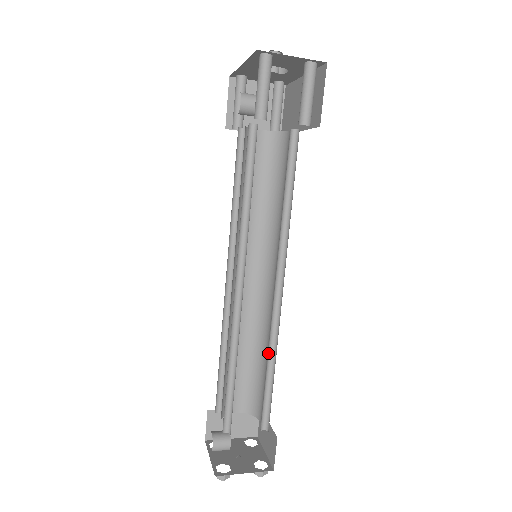
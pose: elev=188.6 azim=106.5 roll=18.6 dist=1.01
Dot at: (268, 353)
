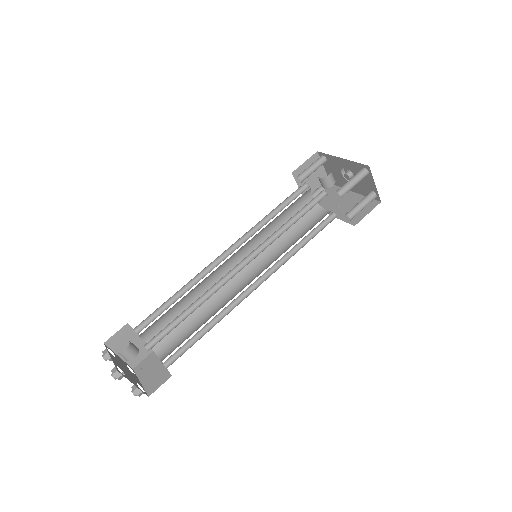
Dot at: (214, 318)
